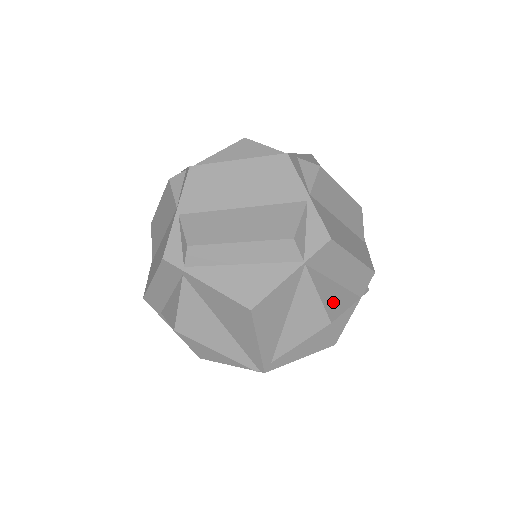
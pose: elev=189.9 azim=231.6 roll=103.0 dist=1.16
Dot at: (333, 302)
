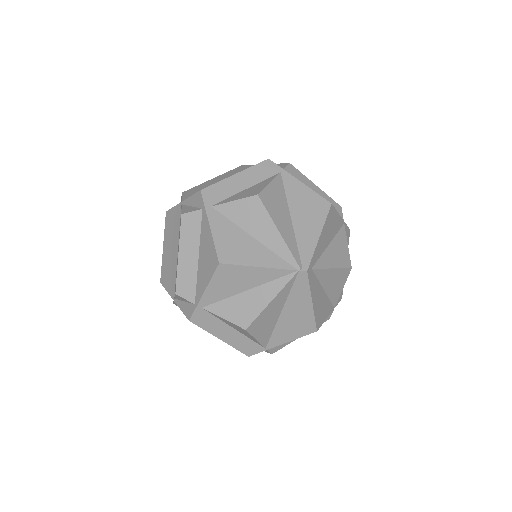
Dot at: occluded
